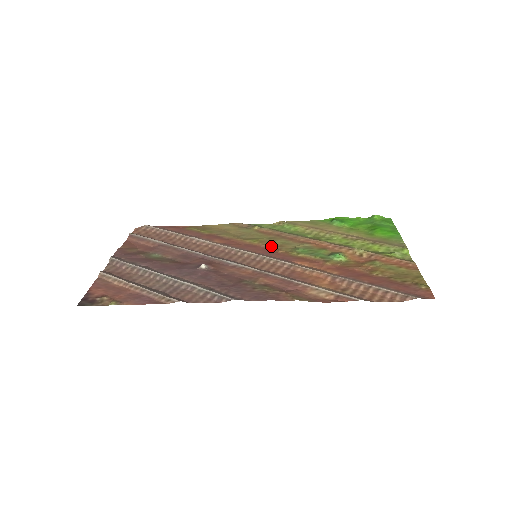
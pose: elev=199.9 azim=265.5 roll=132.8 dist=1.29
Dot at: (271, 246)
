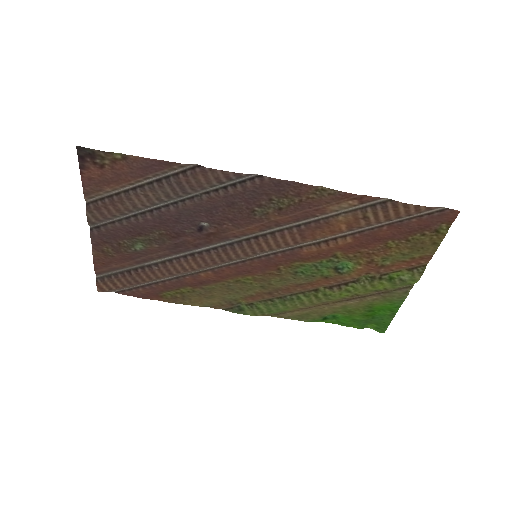
Dot at: (268, 272)
